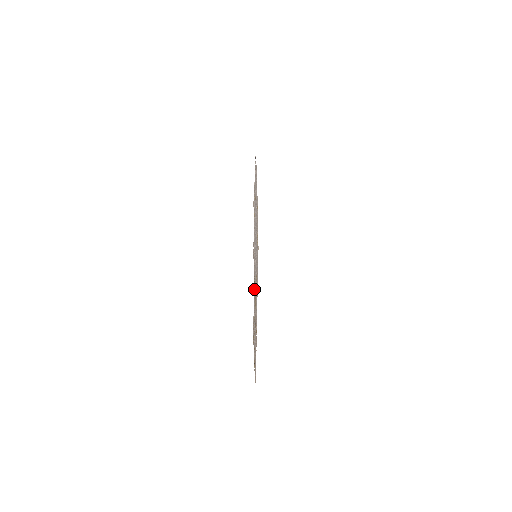
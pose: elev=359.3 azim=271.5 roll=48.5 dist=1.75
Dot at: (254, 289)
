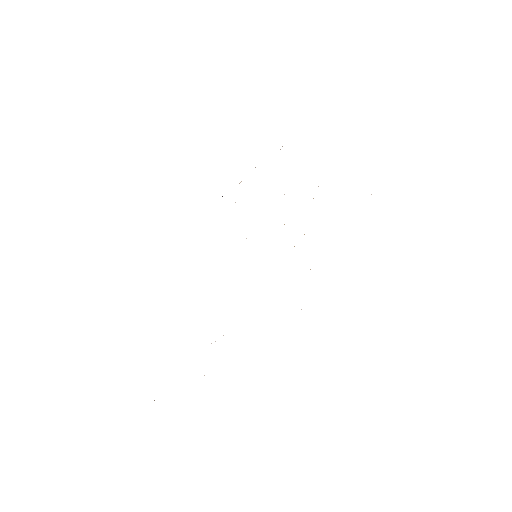
Dot at: occluded
